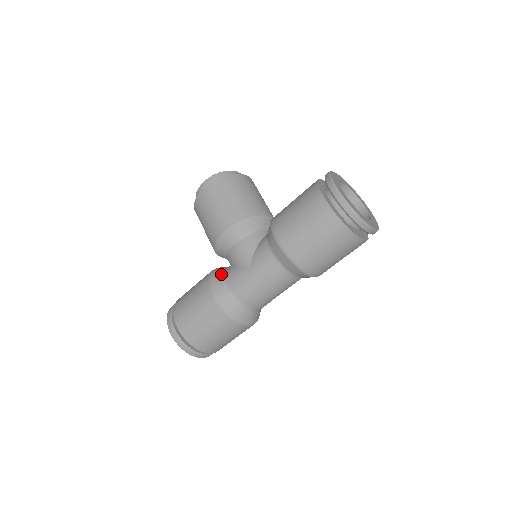
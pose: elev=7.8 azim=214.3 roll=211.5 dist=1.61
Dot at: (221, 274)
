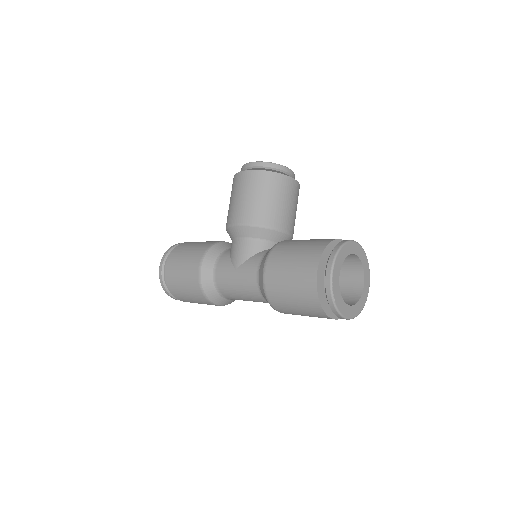
Dot at: (218, 253)
